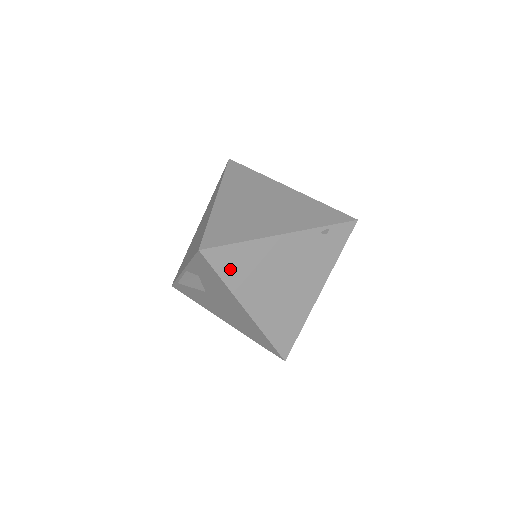
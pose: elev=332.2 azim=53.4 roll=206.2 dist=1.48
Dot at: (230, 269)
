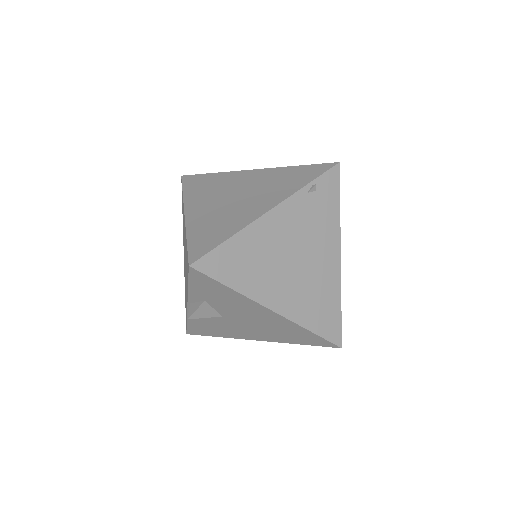
Dot at: (233, 272)
